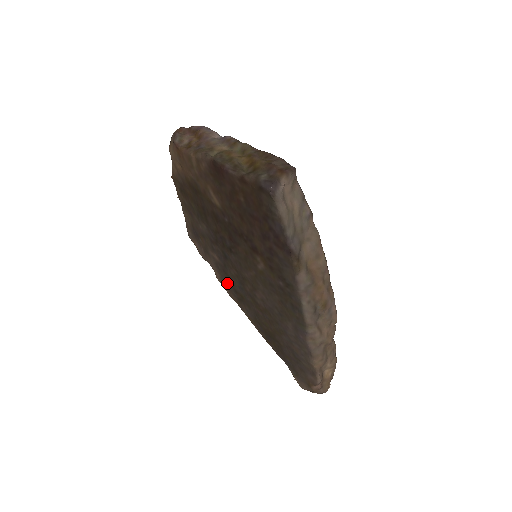
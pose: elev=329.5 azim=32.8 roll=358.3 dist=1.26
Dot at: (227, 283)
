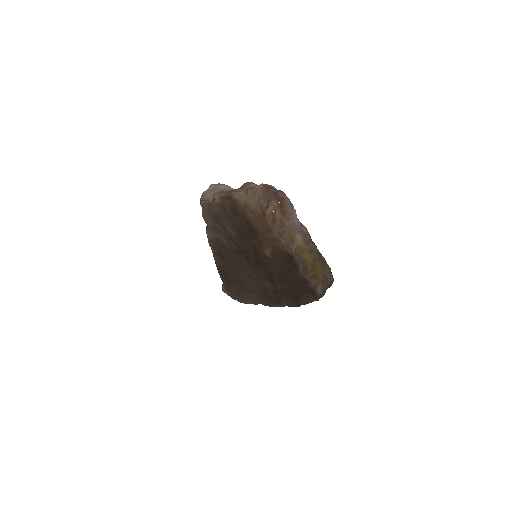
Dot at: (217, 246)
